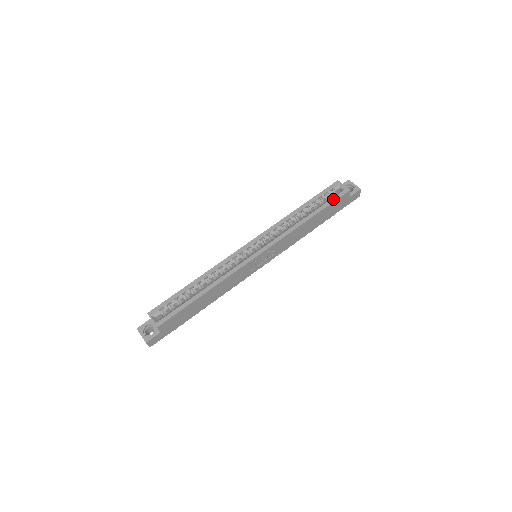
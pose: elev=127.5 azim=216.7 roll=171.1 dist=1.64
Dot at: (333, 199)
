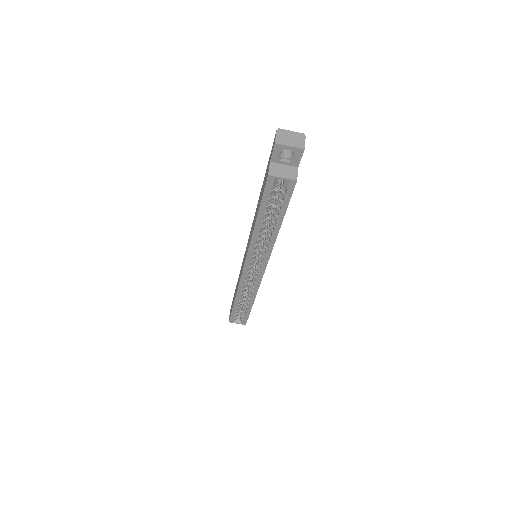
Dot at: (285, 201)
